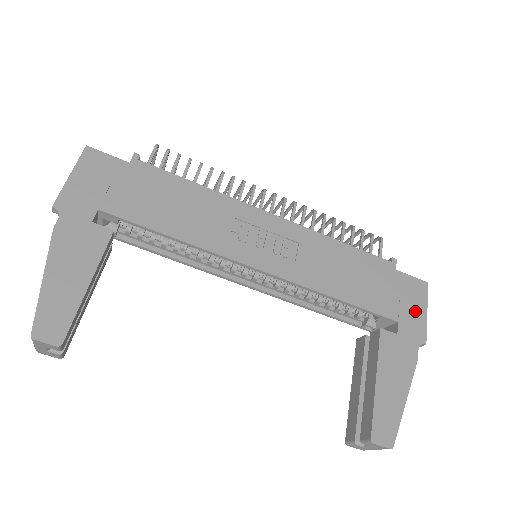
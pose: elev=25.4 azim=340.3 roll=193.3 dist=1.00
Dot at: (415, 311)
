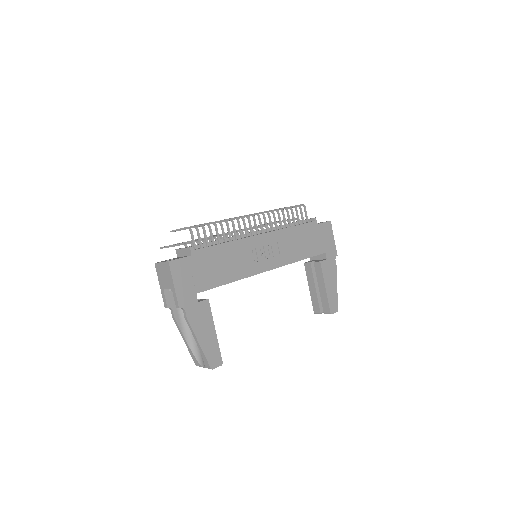
Dot at: (330, 241)
